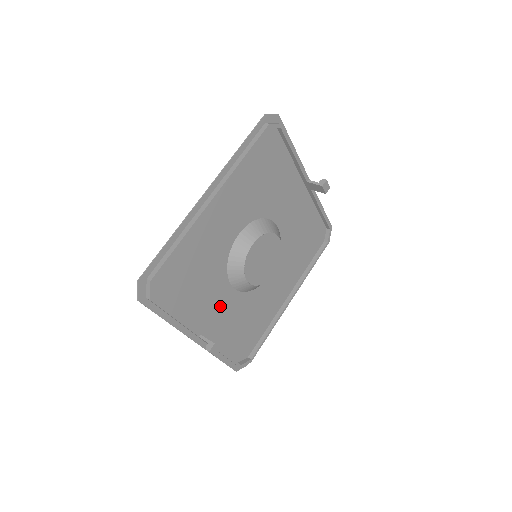
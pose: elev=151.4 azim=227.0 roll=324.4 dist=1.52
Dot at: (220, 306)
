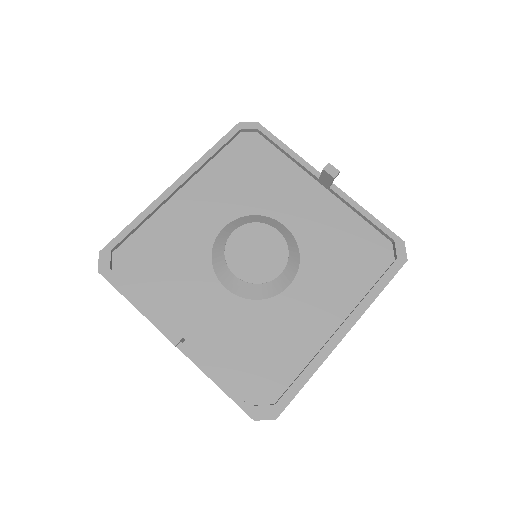
Dot at: (208, 307)
